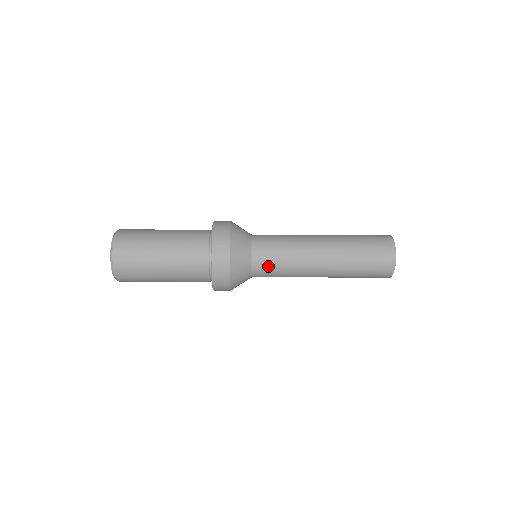
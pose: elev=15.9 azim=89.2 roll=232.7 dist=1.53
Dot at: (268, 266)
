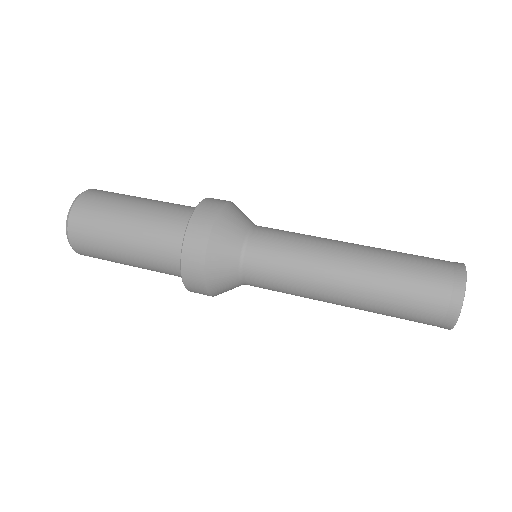
Dot at: occluded
